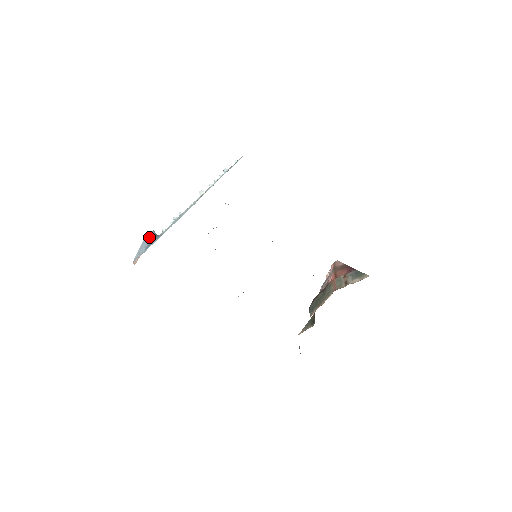
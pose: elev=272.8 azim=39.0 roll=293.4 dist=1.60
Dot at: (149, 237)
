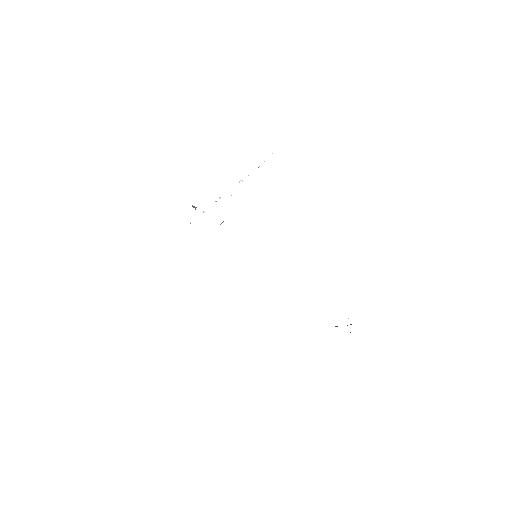
Dot at: occluded
